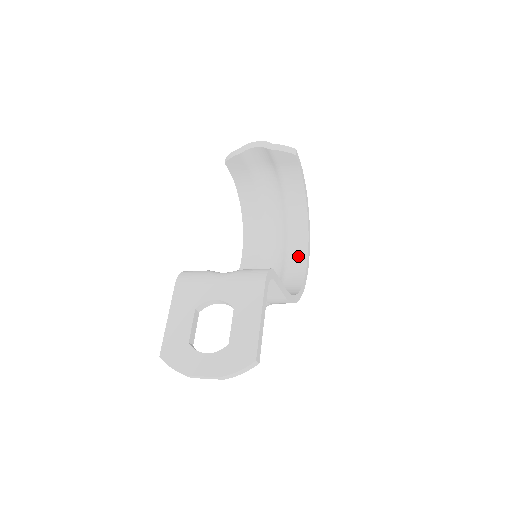
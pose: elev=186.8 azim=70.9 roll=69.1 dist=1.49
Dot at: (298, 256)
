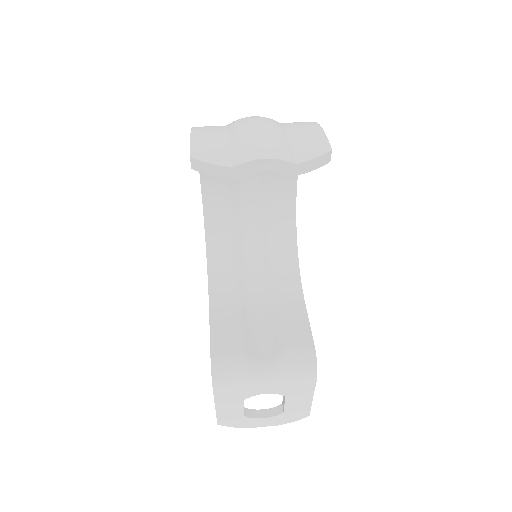
Dot at: (284, 182)
